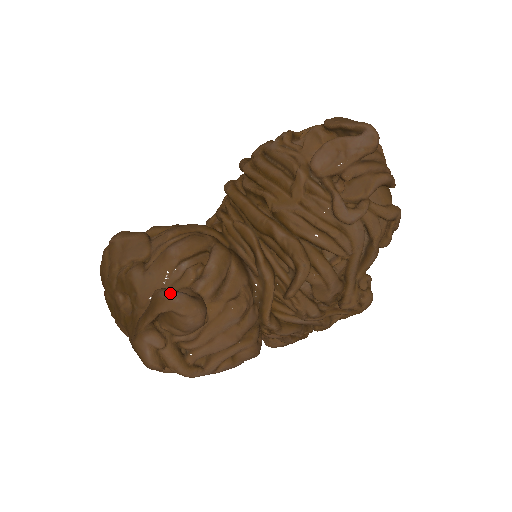
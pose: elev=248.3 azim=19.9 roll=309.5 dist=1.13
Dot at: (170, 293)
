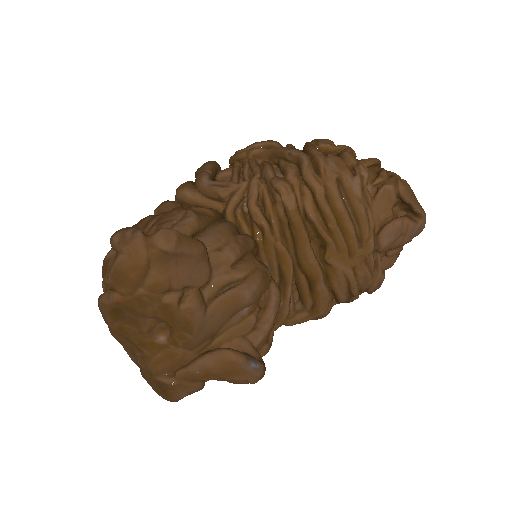
Dot at: (254, 366)
